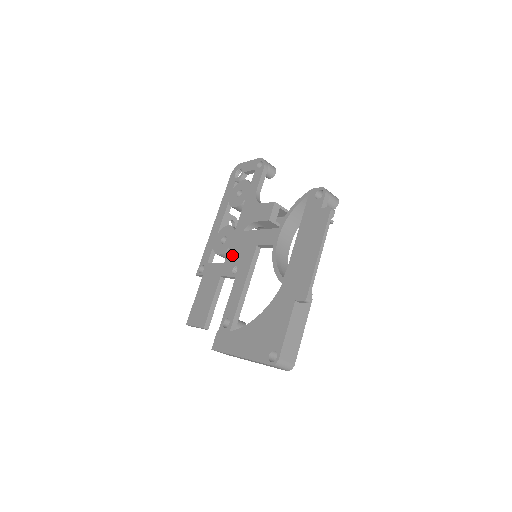
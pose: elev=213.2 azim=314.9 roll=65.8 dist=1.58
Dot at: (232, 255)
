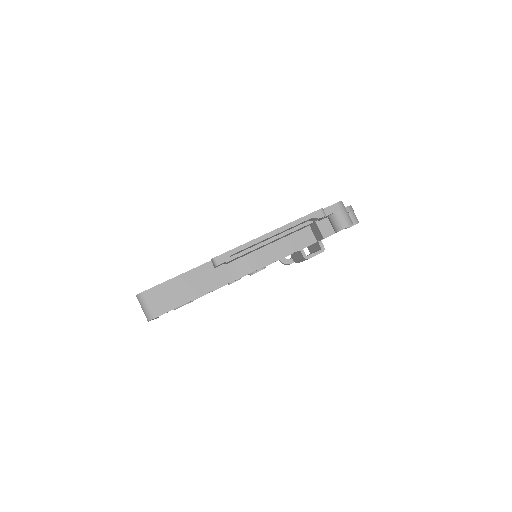
Dot at: occluded
